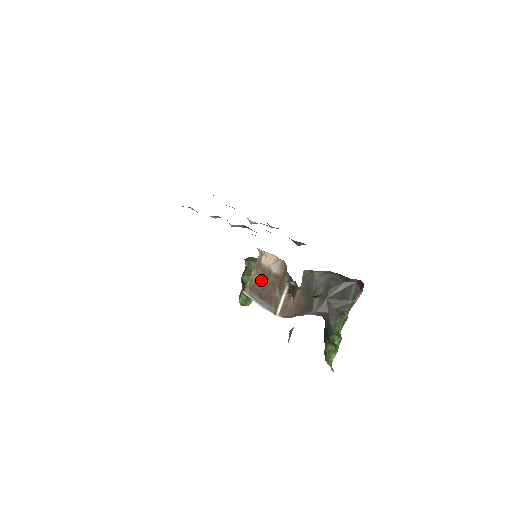
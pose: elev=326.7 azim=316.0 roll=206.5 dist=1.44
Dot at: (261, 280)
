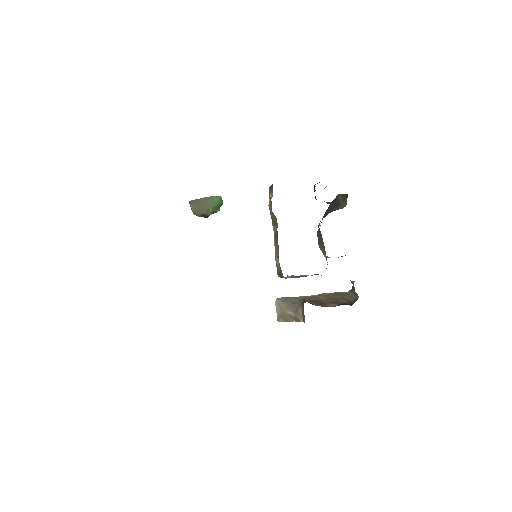
Dot at: (296, 276)
